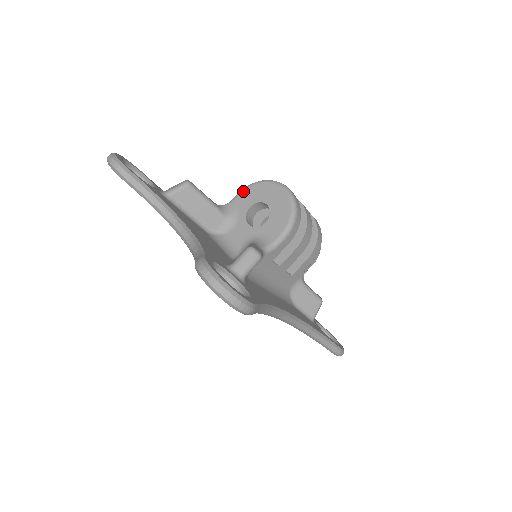
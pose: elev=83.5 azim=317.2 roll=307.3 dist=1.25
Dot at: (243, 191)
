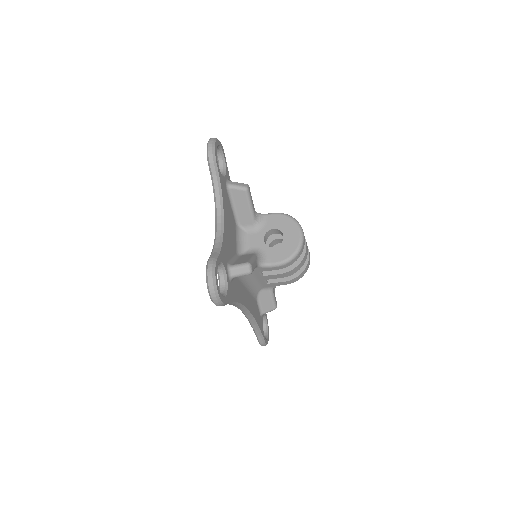
Dot at: (277, 215)
